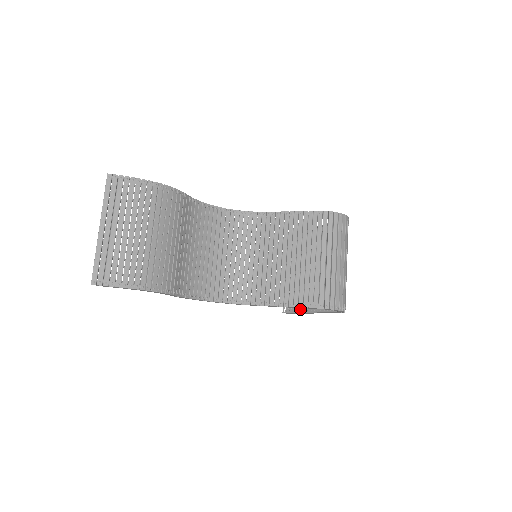
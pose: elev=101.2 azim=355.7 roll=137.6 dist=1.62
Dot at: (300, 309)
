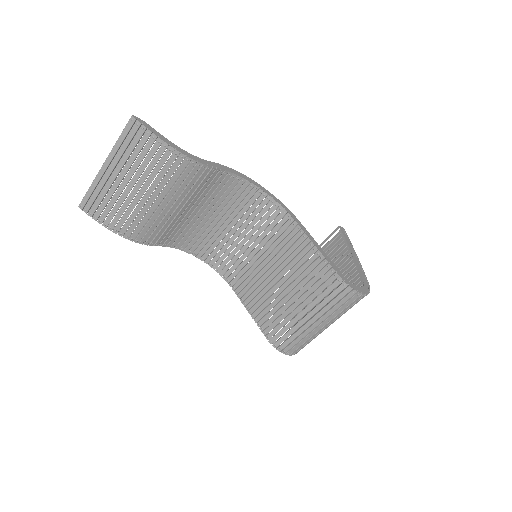
Dot at: occluded
